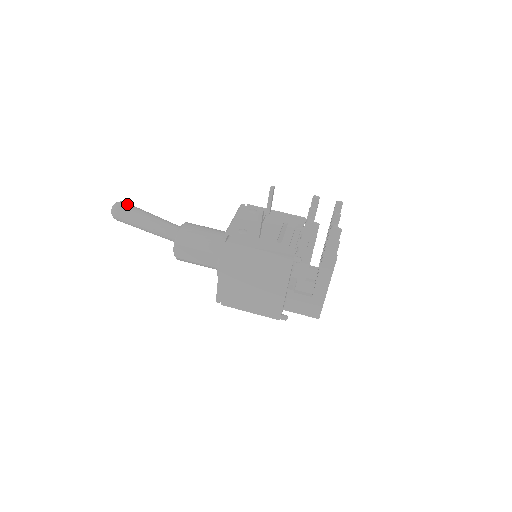
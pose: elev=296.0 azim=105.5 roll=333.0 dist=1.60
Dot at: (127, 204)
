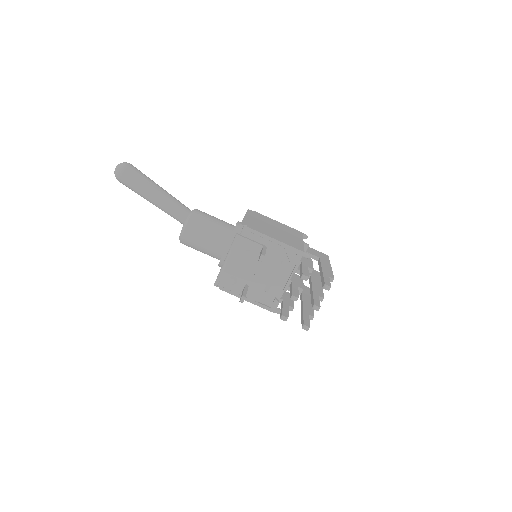
Dot at: (128, 176)
